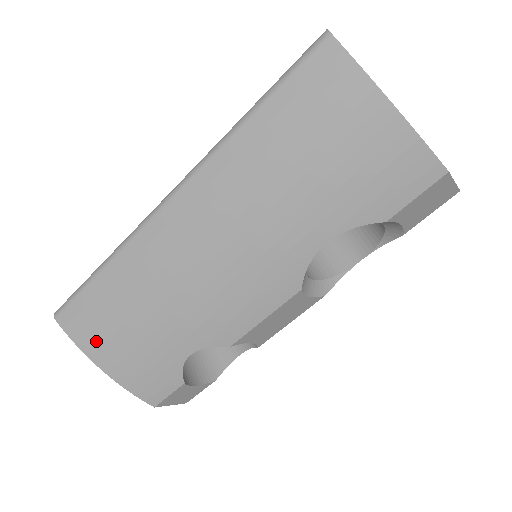
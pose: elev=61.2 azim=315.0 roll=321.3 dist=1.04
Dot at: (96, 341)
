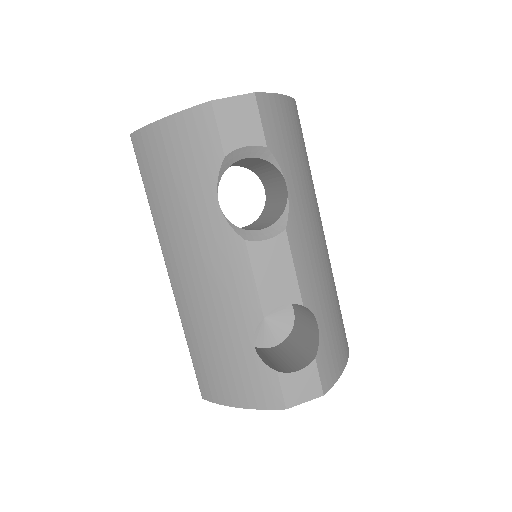
Dot at: (219, 390)
